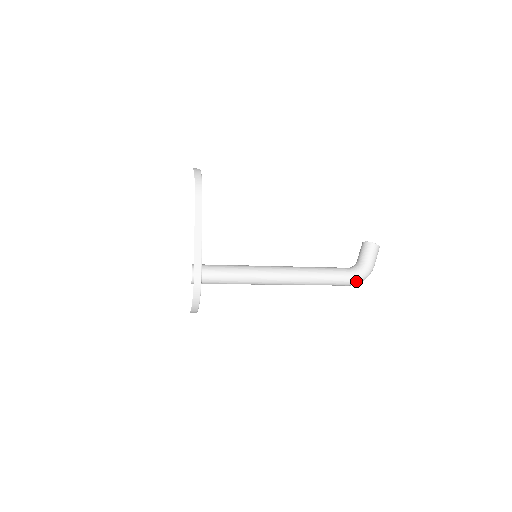
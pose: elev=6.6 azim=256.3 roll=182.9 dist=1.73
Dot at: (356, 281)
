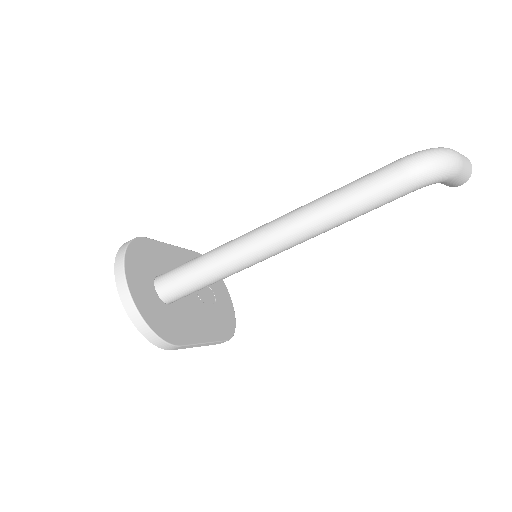
Dot at: (410, 157)
